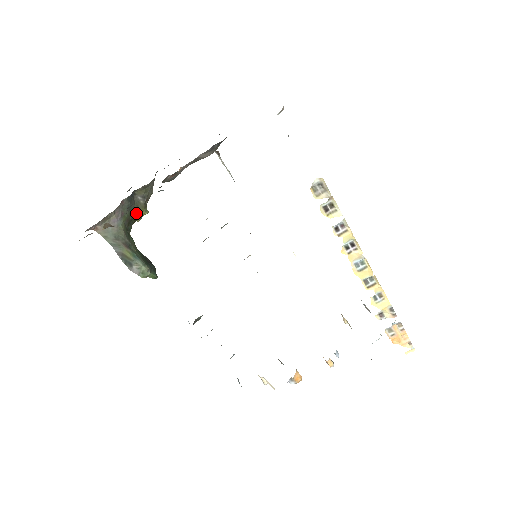
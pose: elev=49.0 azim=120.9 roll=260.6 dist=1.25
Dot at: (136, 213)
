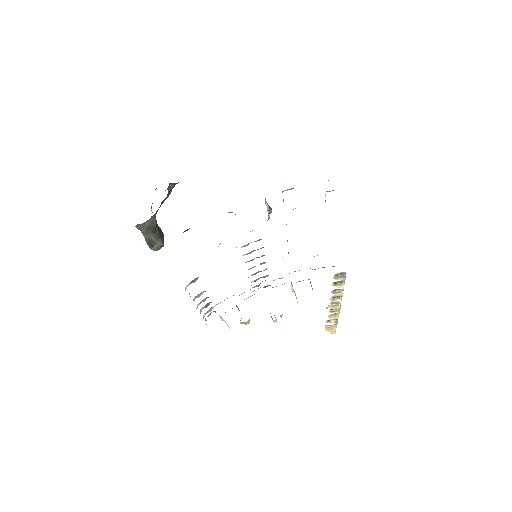
Dot at: occluded
